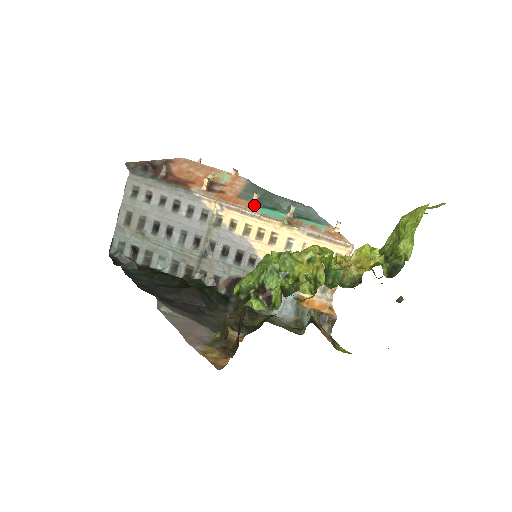
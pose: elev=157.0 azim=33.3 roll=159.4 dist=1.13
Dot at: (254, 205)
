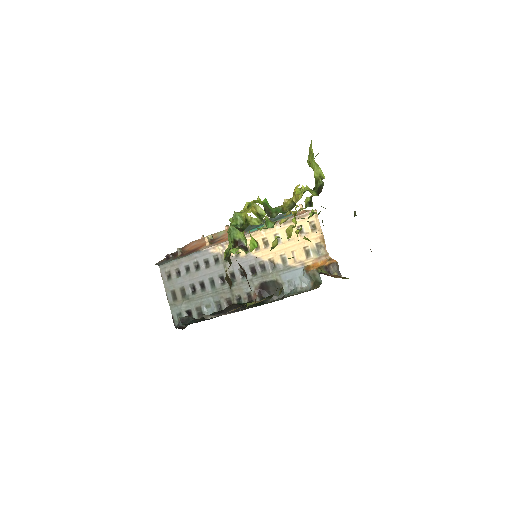
Dot at: occluded
